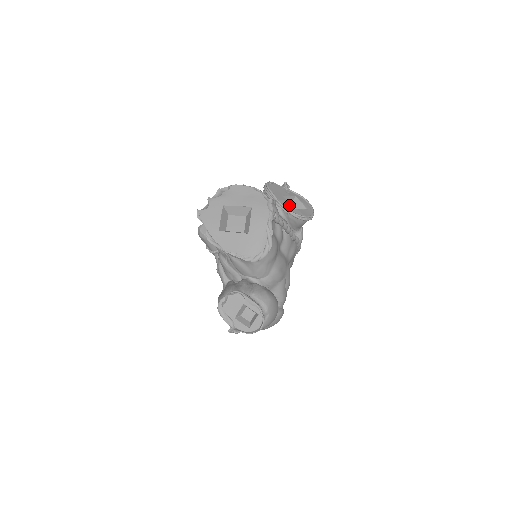
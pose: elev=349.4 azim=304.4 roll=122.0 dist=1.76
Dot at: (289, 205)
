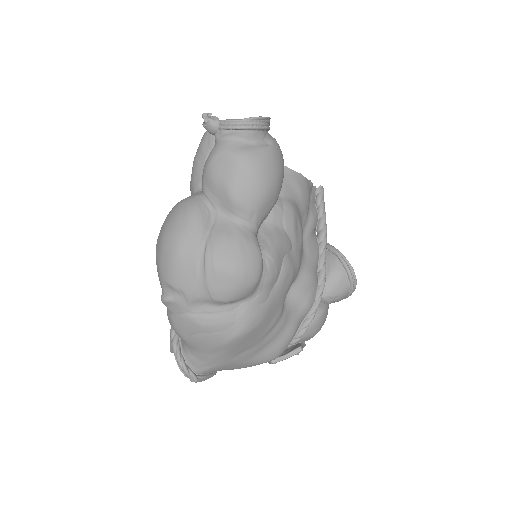
Dot at: occluded
